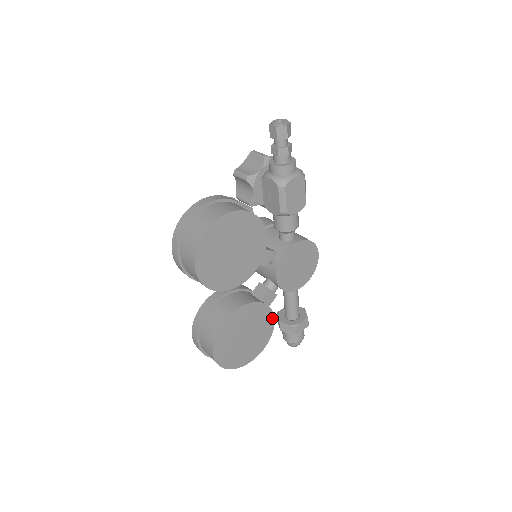
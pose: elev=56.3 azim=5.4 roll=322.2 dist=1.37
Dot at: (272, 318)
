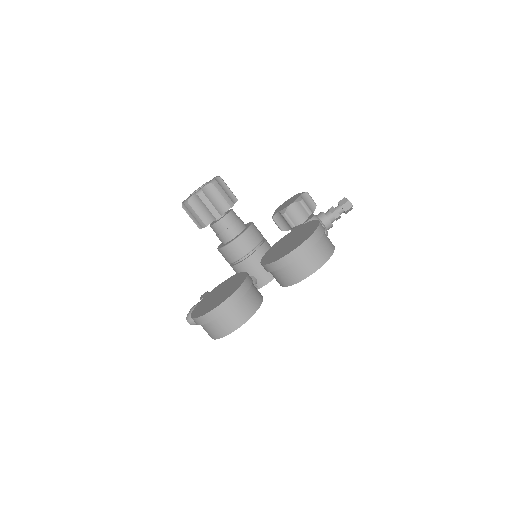
Dot at: occluded
